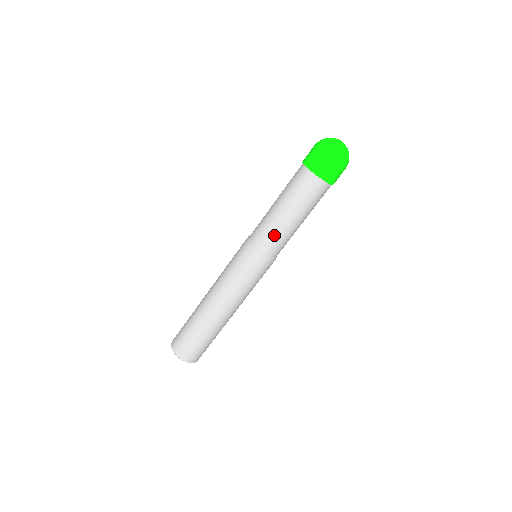
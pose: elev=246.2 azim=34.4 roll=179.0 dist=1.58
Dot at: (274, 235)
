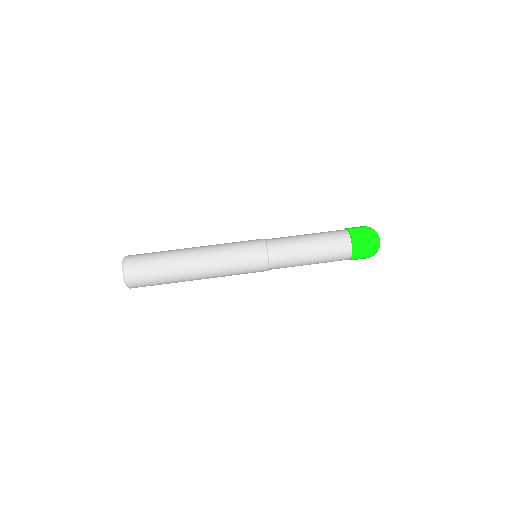
Dot at: (286, 240)
